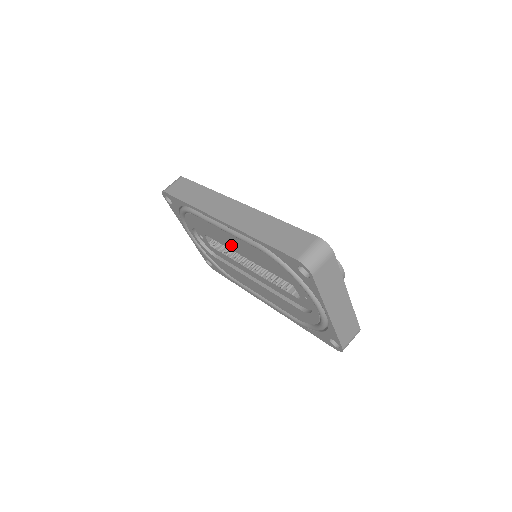
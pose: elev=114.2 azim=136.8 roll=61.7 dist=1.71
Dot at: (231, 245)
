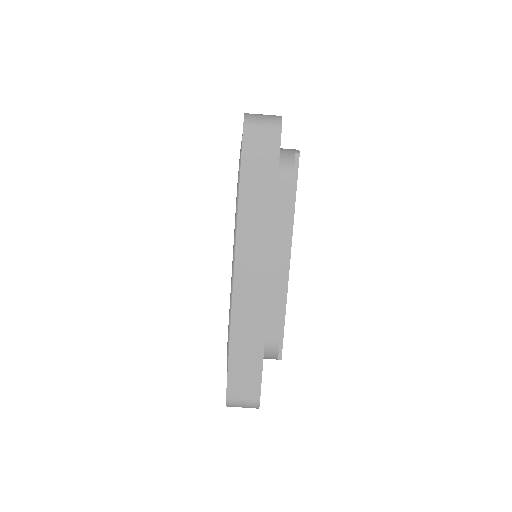
Dot at: occluded
